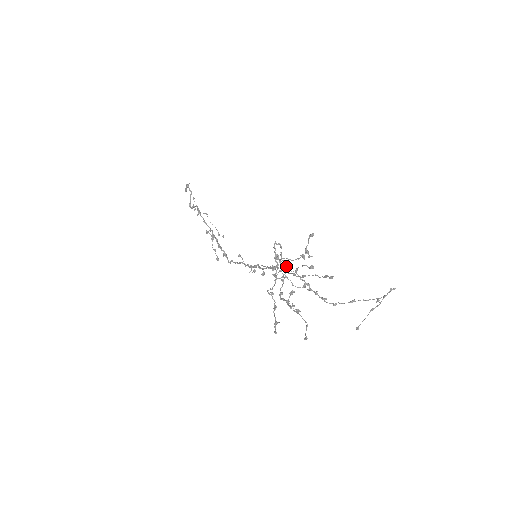
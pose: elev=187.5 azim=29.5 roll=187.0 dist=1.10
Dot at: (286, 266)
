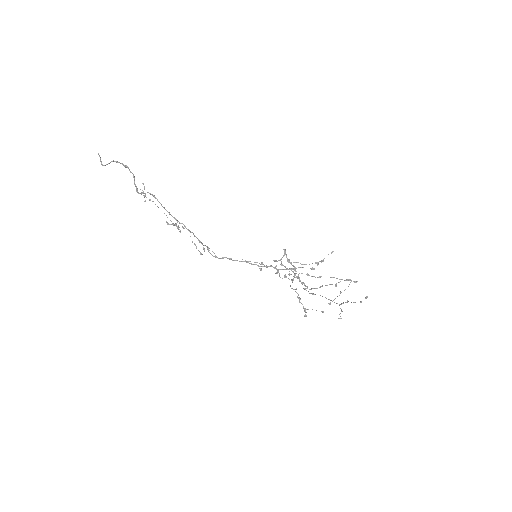
Dot at: (282, 265)
